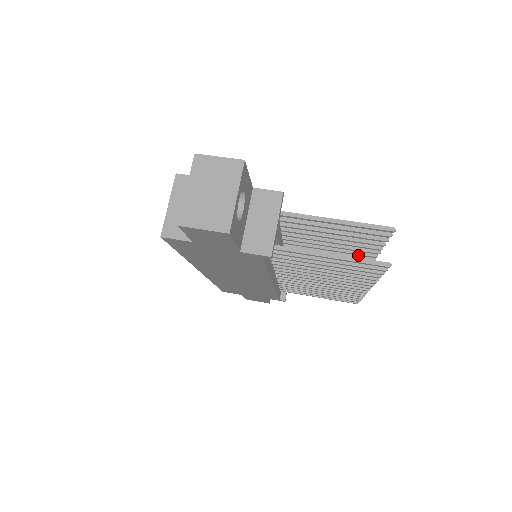
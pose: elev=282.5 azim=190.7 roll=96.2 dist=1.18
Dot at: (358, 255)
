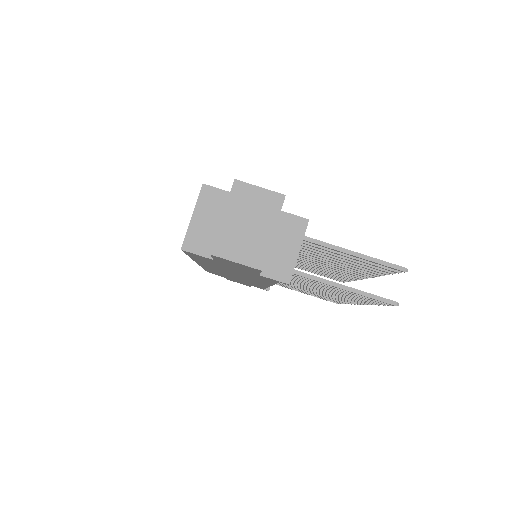
Dot at: occluded
